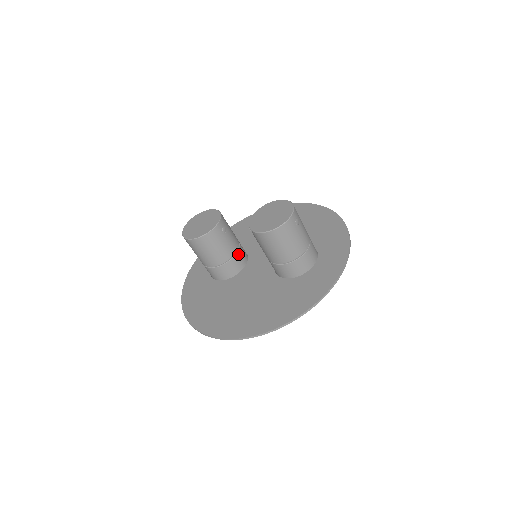
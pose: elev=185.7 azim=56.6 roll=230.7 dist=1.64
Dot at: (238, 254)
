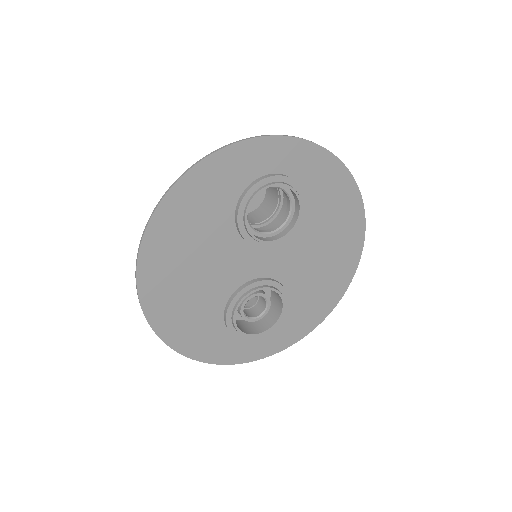
Dot at: occluded
